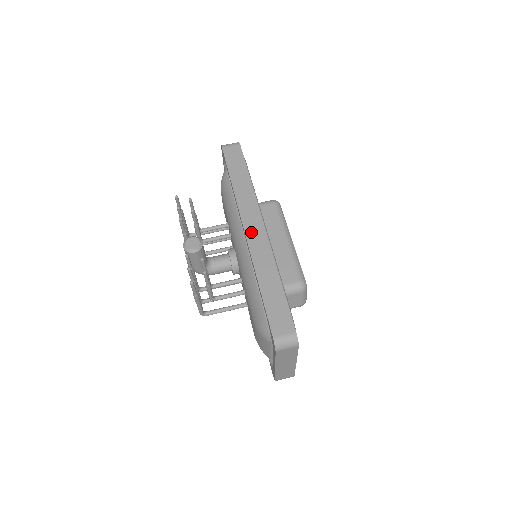
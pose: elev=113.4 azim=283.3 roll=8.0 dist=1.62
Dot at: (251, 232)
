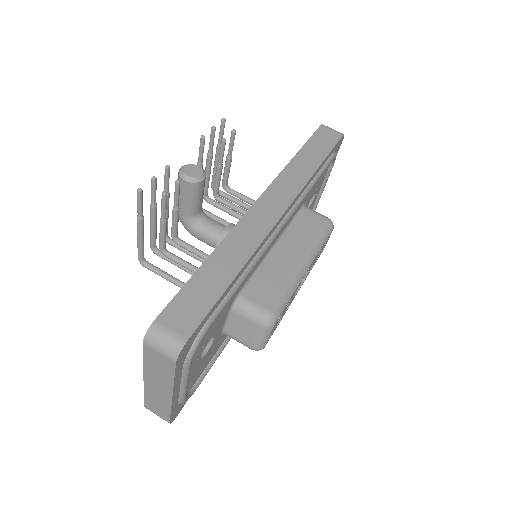
Dot at: (262, 207)
